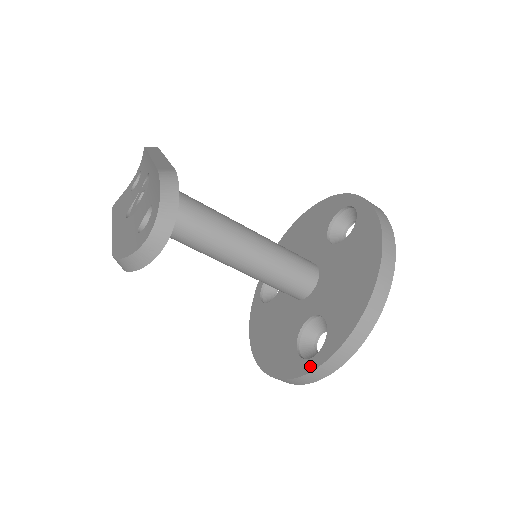
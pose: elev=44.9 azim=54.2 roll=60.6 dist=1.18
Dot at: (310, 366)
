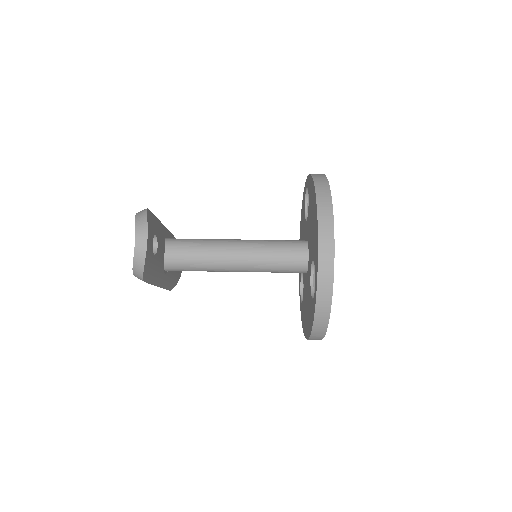
Dot at: (315, 295)
